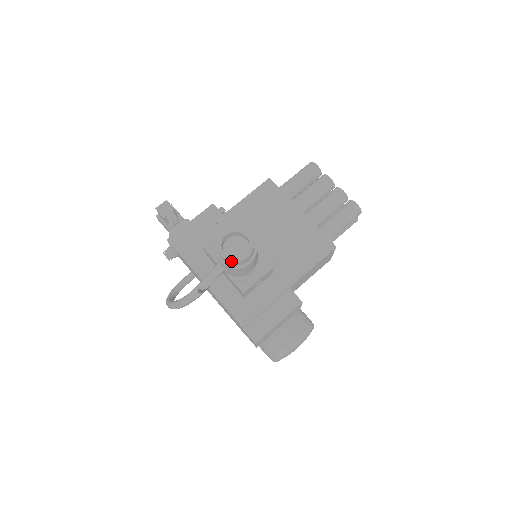
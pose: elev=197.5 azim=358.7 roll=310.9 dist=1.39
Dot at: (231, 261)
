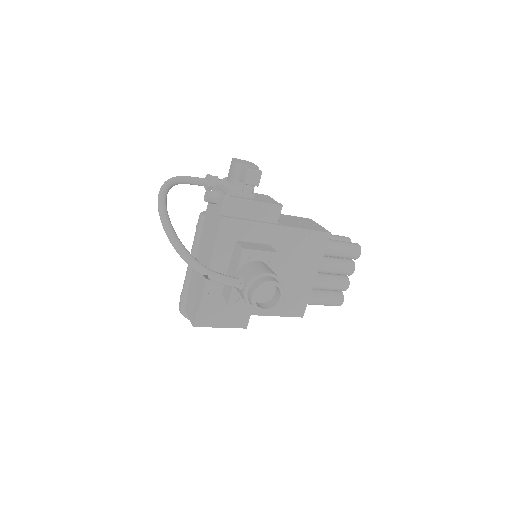
Dot at: (253, 305)
